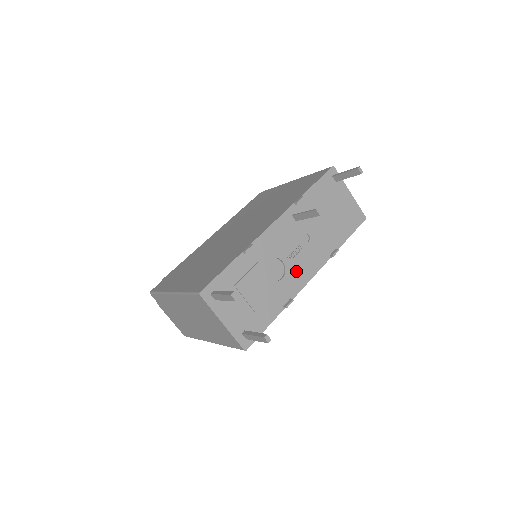
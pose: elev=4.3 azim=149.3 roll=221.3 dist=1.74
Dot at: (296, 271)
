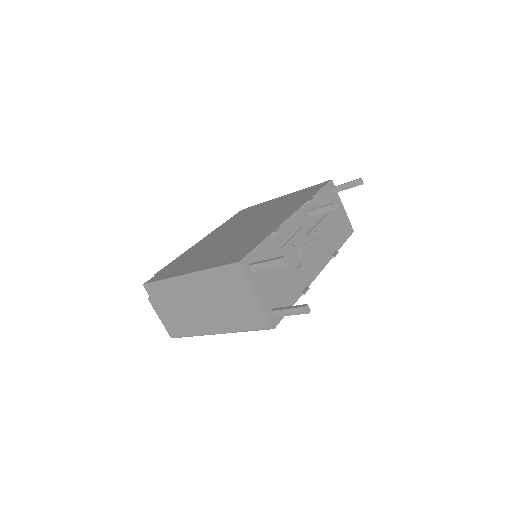
Dot at: (309, 263)
